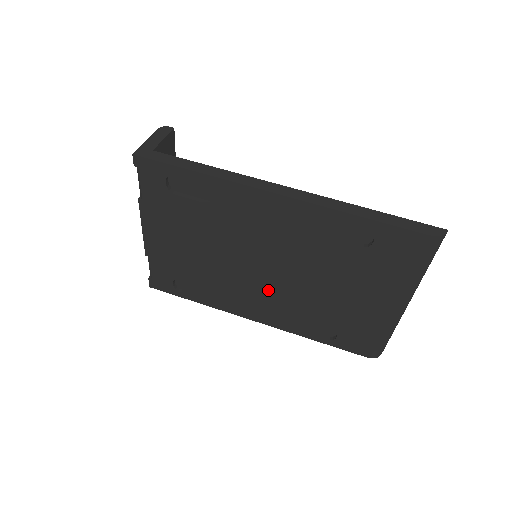
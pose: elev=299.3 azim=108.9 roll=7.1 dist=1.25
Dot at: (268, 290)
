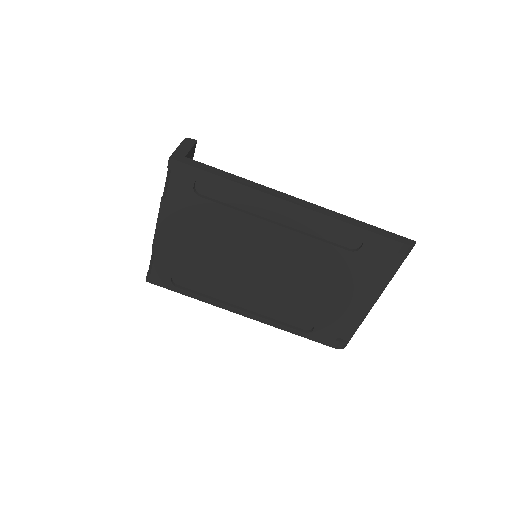
Dot at: (262, 286)
